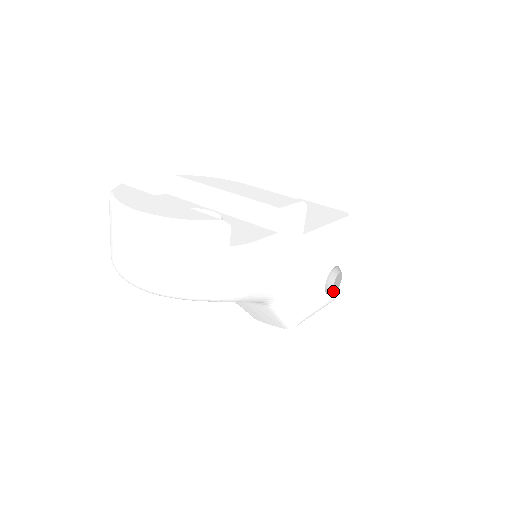
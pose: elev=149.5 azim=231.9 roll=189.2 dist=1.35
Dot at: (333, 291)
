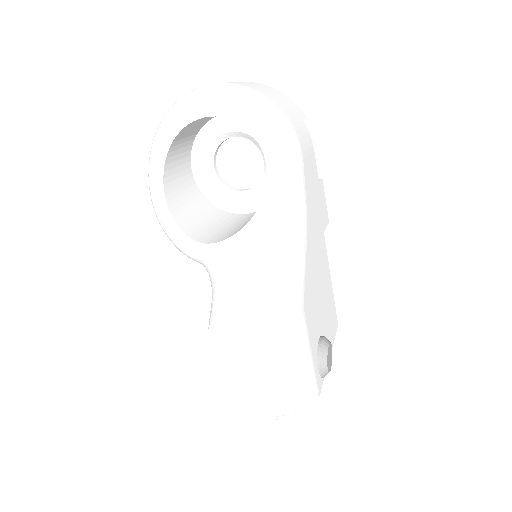
Dot at: (326, 356)
